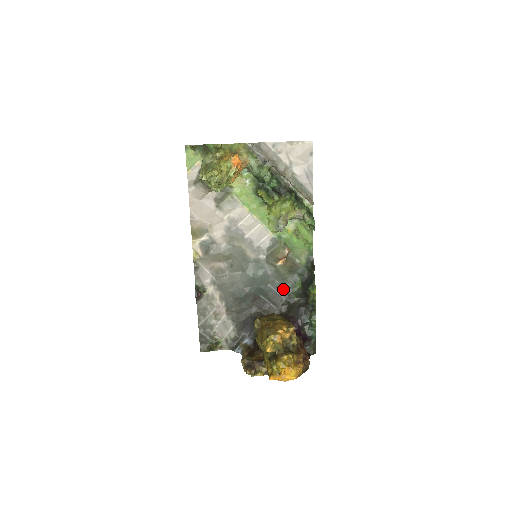
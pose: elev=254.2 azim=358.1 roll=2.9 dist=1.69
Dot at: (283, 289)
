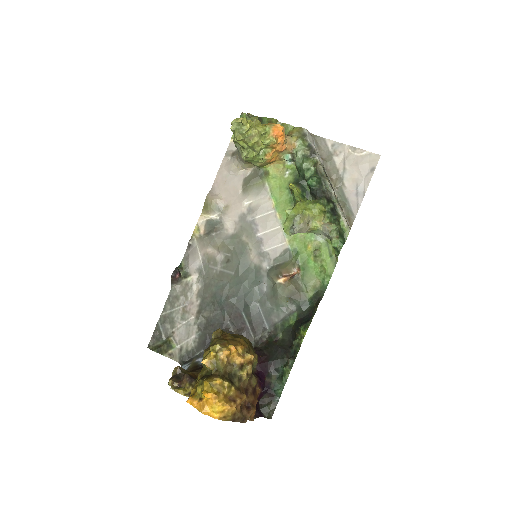
Dot at: (272, 317)
